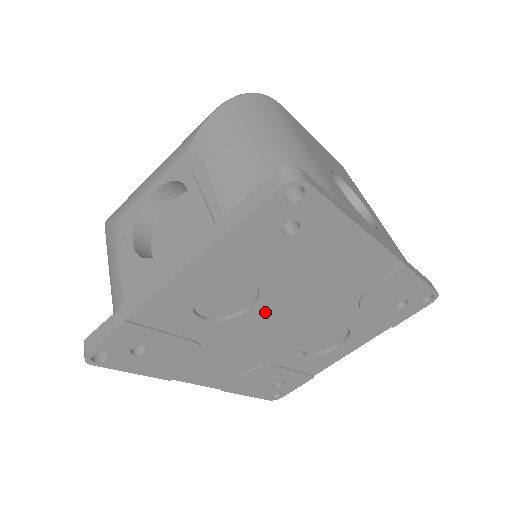
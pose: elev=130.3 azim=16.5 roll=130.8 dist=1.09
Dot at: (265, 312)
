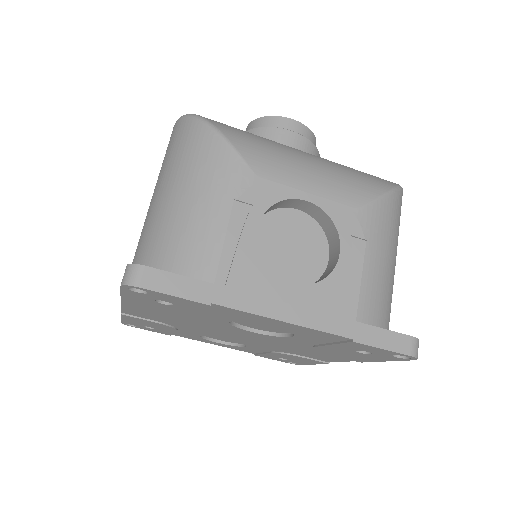
Dot at: (252, 334)
